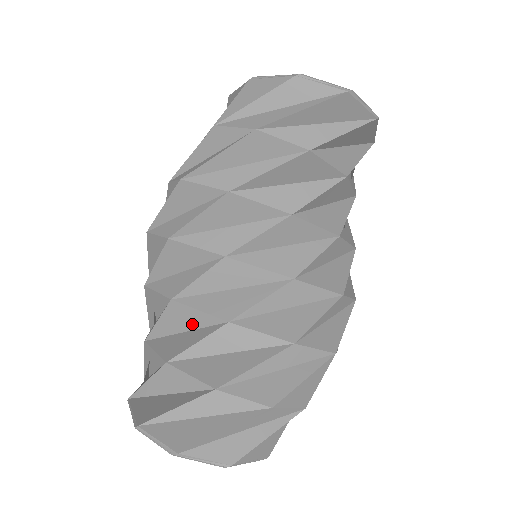
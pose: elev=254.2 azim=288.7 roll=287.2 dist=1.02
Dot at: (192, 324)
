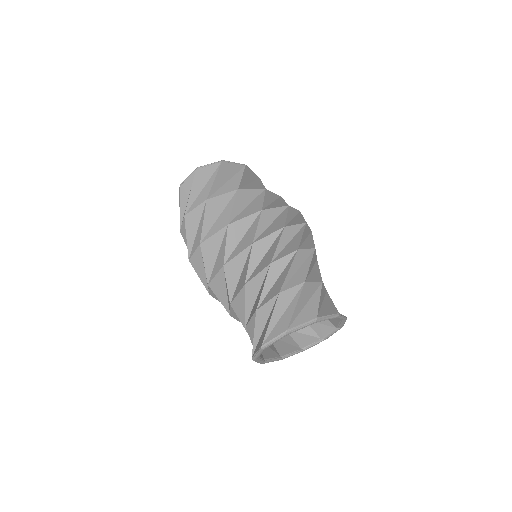
Dot at: (243, 304)
